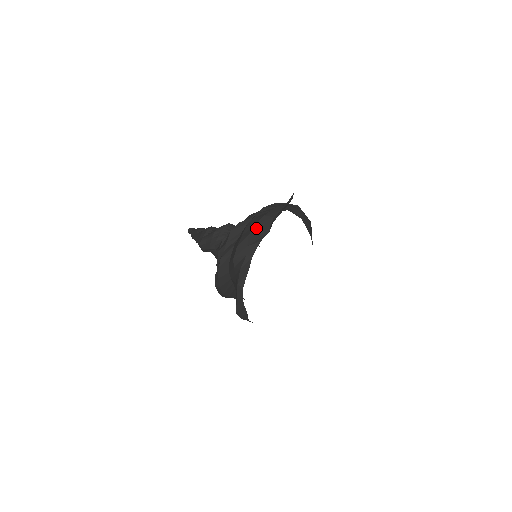
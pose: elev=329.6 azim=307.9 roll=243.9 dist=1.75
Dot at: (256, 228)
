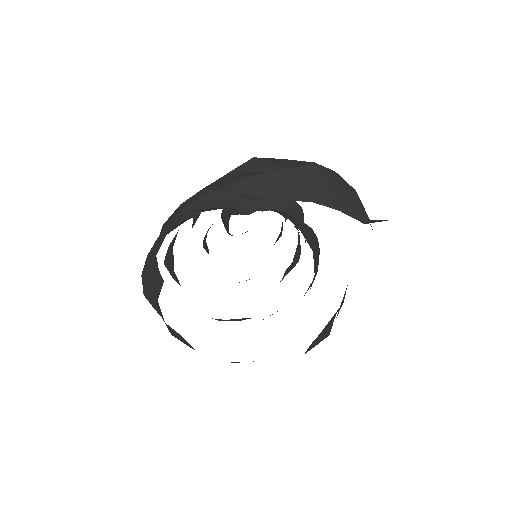
Dot at: (146, 281)
